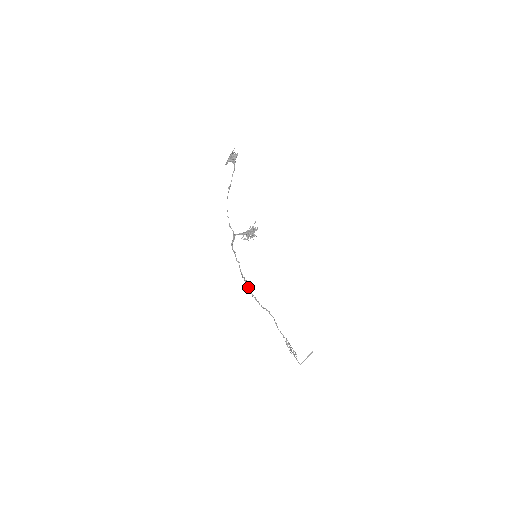
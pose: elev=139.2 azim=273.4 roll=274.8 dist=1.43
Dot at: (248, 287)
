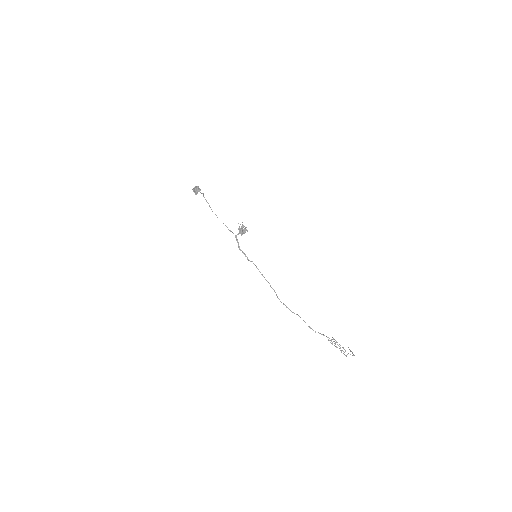
Dot at: (272, 288)
